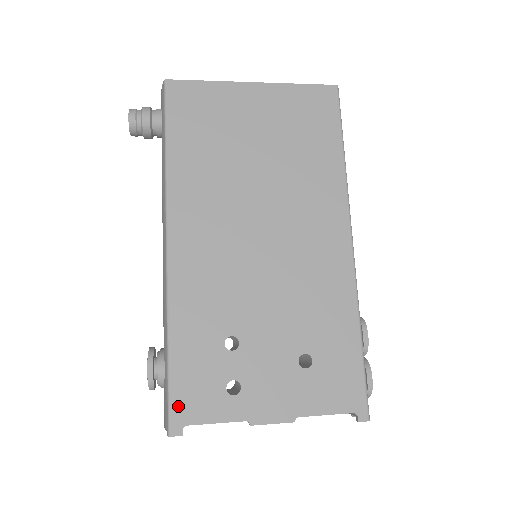
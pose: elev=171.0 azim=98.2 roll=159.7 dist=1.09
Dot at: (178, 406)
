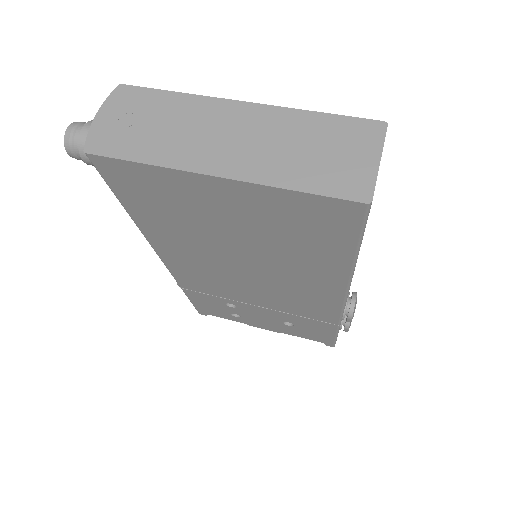
Dot at: (201, 309)
